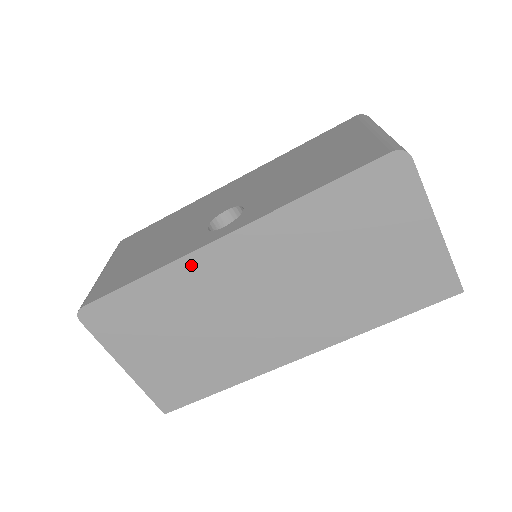
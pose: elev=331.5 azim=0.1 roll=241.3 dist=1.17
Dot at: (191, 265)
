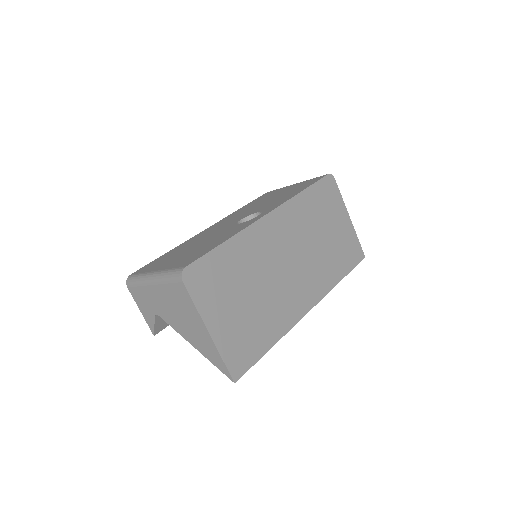
Dot at: (253, 232)
